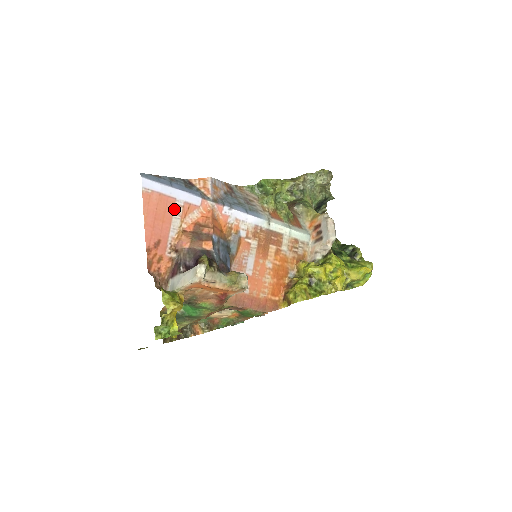
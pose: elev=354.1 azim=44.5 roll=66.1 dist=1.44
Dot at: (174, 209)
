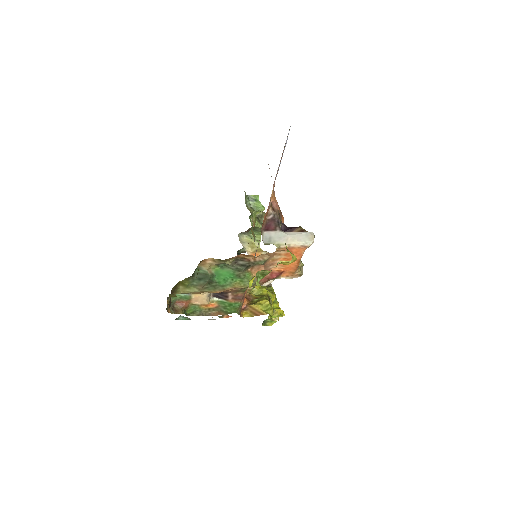
Dot at: occluded
